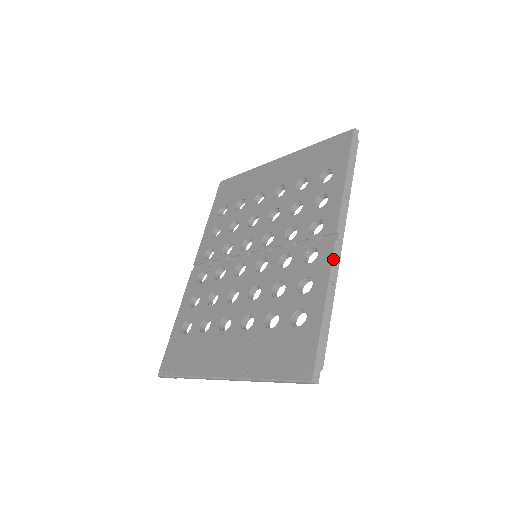
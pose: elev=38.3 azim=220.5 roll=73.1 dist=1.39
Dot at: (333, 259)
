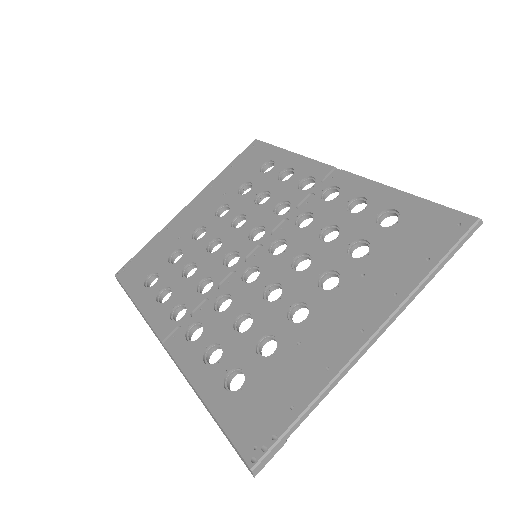
Dot at: (358, 175)
